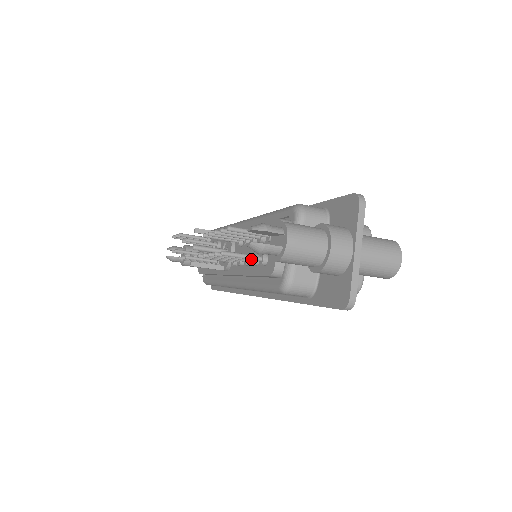
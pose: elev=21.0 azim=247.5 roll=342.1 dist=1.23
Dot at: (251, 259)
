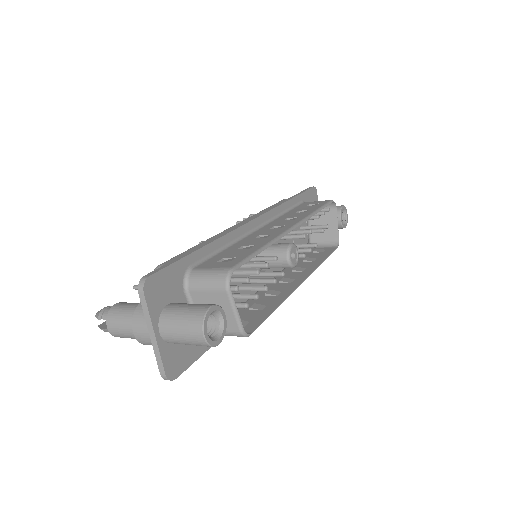
Dot at: occluded
